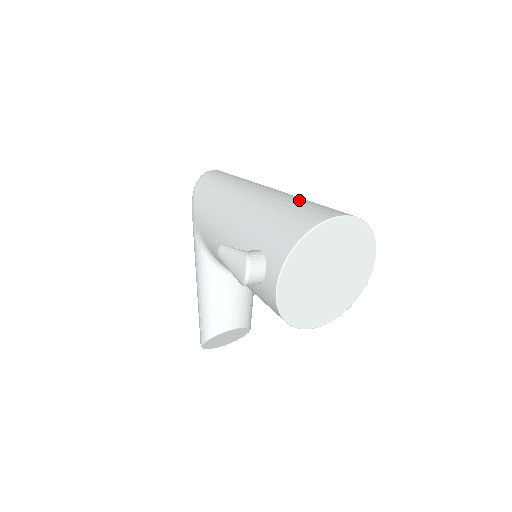
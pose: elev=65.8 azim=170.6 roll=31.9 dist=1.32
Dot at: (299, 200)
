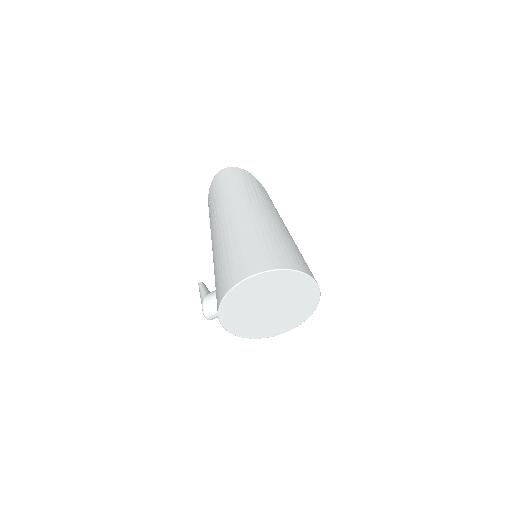
Dot at: (241, 242)
